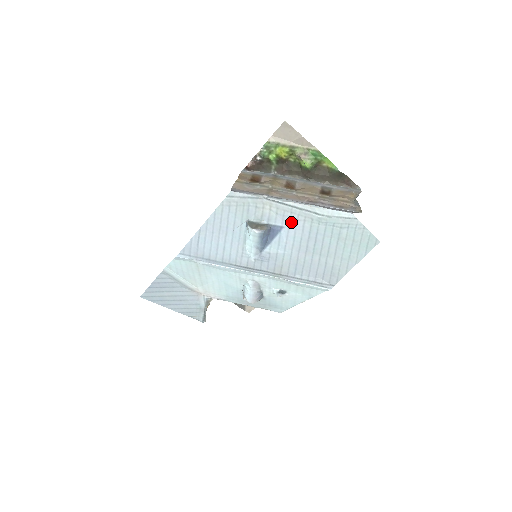
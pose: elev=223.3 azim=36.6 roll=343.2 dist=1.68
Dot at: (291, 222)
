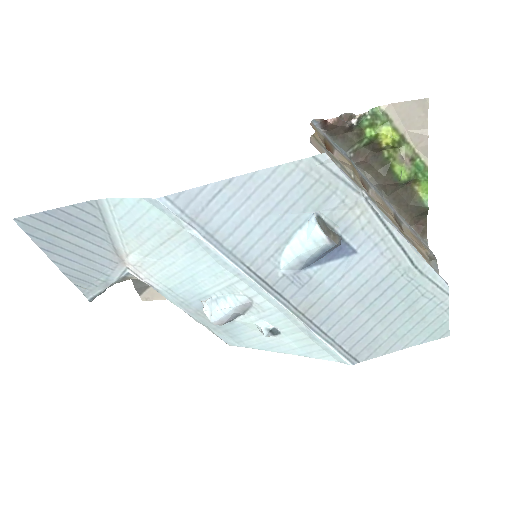
Dot at: (371, 252)
